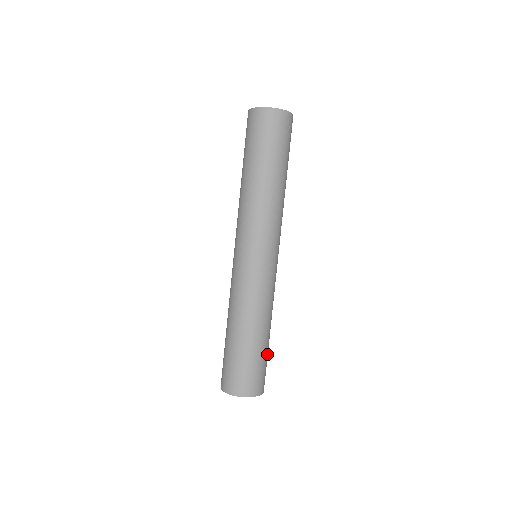
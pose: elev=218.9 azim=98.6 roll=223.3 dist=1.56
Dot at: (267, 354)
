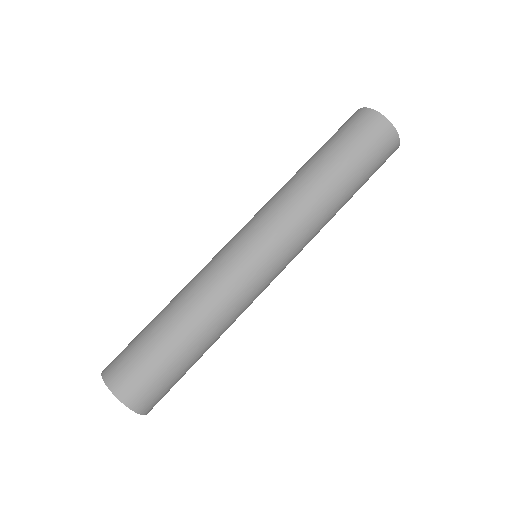
Dot at: occluded
